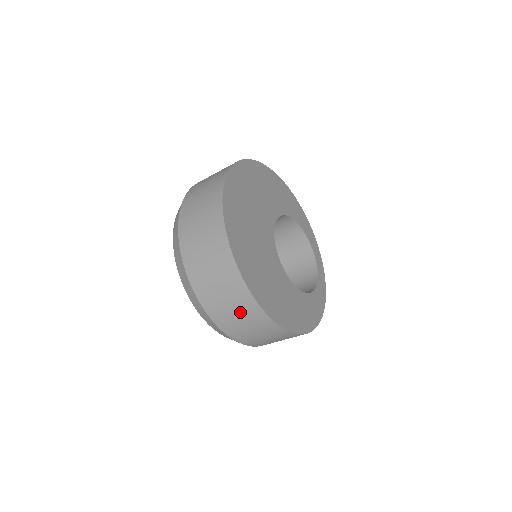
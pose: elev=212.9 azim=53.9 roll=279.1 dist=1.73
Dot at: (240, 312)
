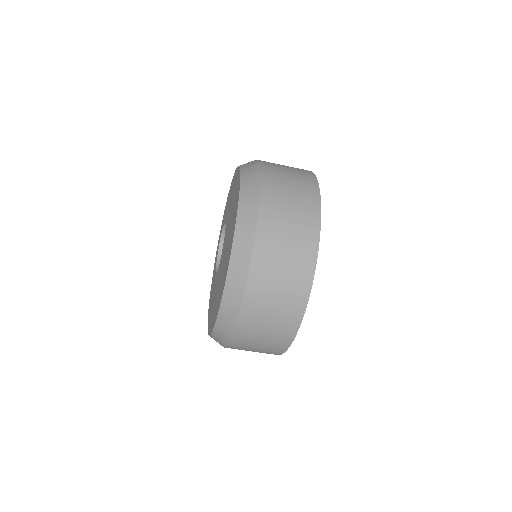
Dot at: (263, 349)
